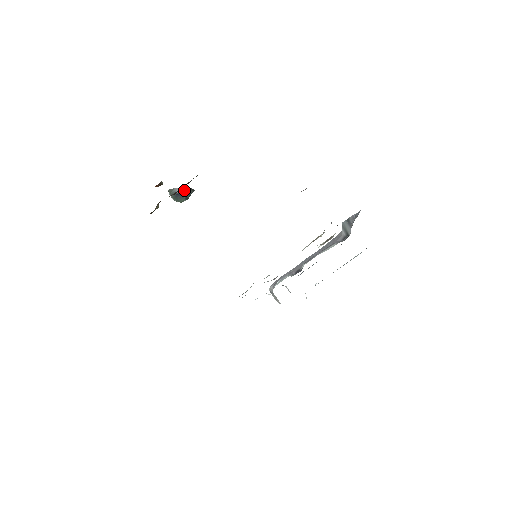
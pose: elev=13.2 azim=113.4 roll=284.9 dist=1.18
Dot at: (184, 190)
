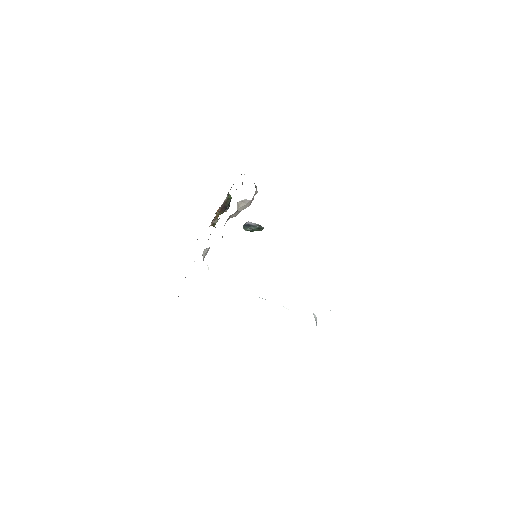
Dot at: (252, 224)
